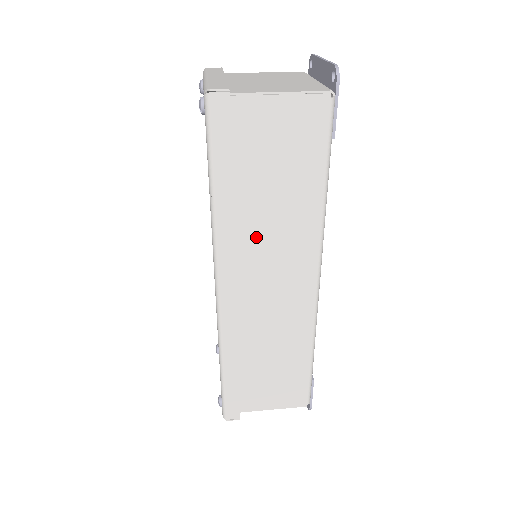
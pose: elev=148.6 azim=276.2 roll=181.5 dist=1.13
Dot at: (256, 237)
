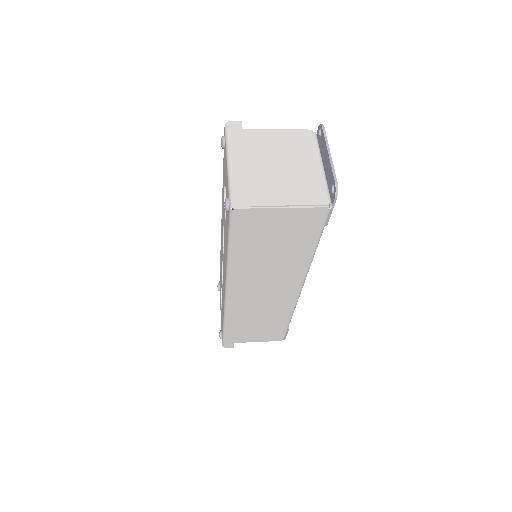
Dot at: (258, 272)
